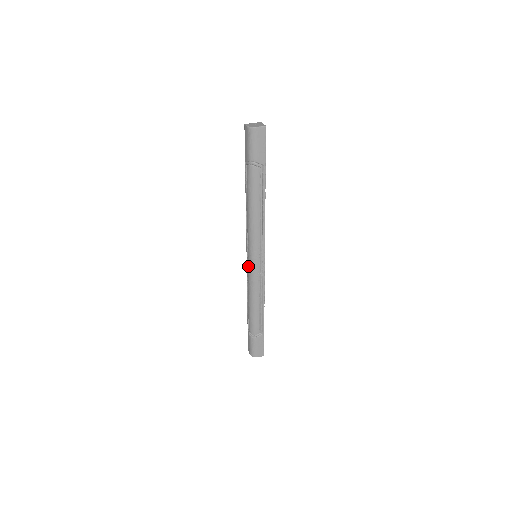
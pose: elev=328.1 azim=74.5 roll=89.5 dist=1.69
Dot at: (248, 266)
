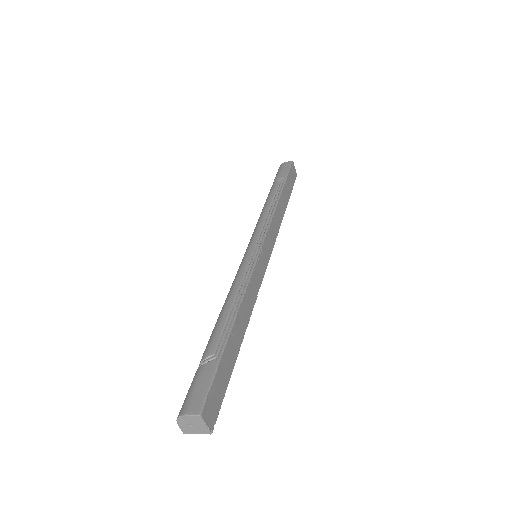
Dot at: occluded
